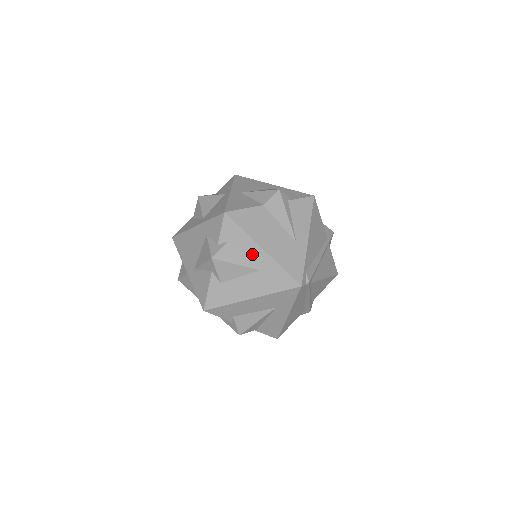
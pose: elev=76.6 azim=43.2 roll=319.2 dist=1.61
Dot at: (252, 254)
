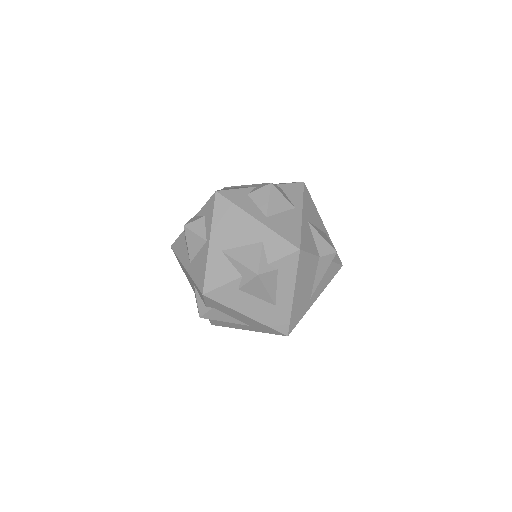
Dot at: (283, 292)
